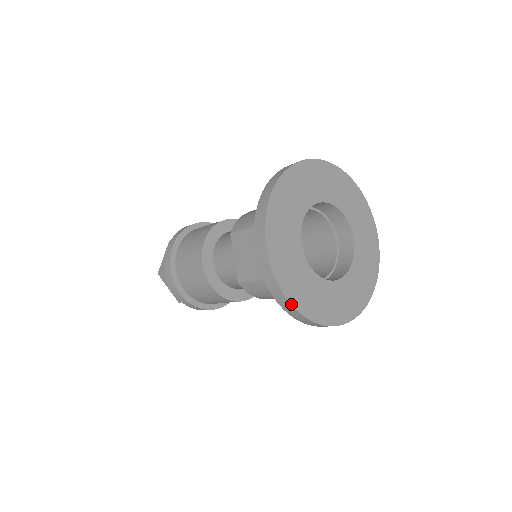
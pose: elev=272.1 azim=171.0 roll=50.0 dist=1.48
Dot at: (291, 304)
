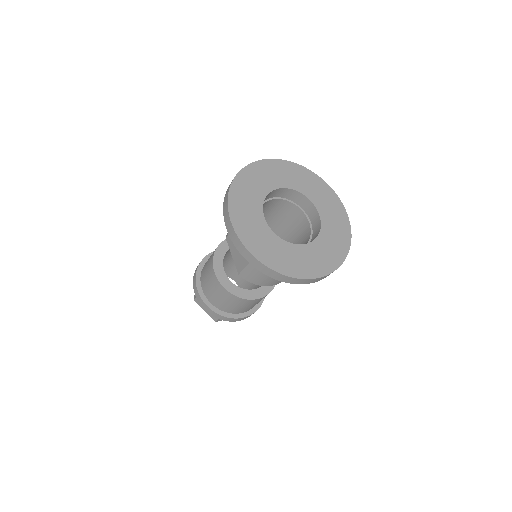
Dot at: (261, 262)
